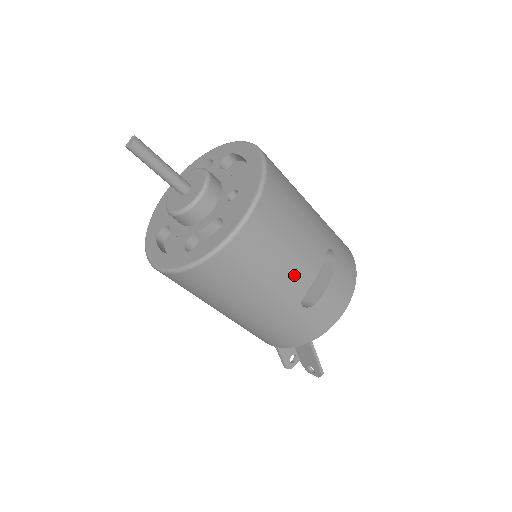
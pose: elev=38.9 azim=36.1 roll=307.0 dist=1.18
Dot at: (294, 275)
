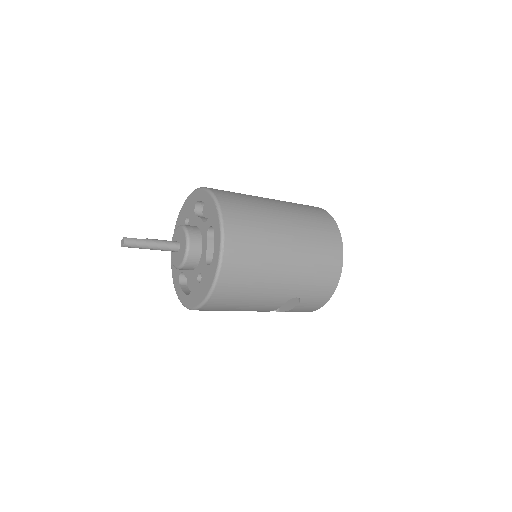
Dot at: occluded
